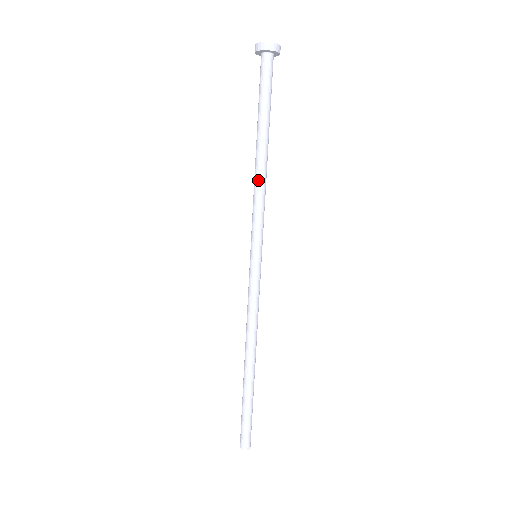
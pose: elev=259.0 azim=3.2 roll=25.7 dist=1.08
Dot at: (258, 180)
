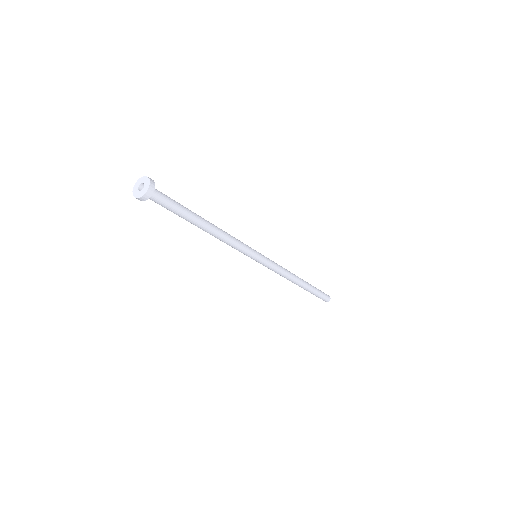
Dot at: (221, 239)
